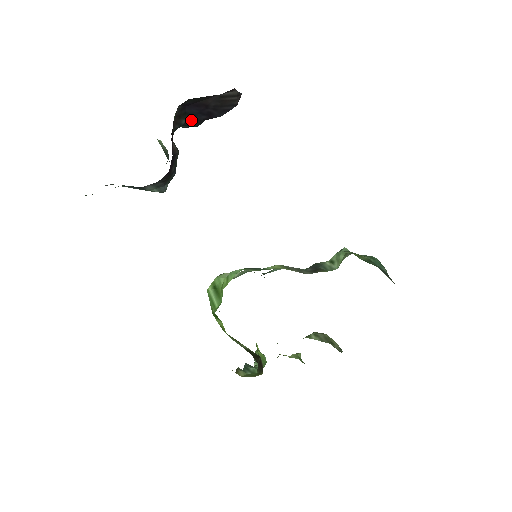
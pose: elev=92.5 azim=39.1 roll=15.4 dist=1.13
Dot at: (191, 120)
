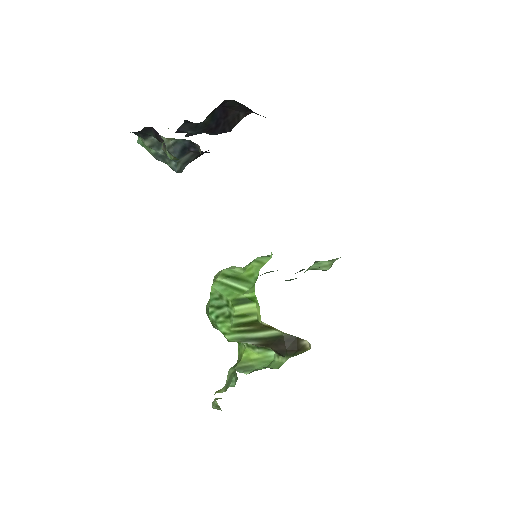
Dot at: (207, 122)
